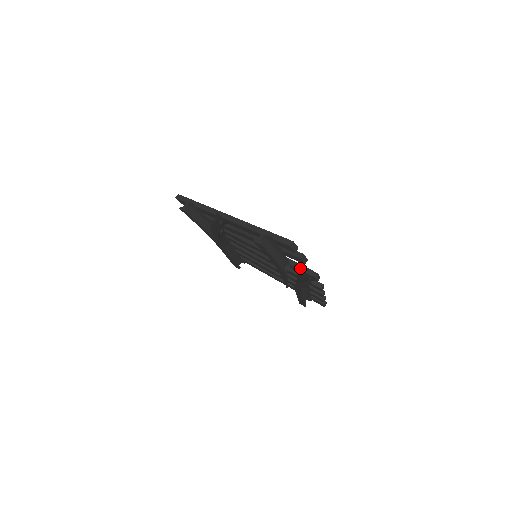
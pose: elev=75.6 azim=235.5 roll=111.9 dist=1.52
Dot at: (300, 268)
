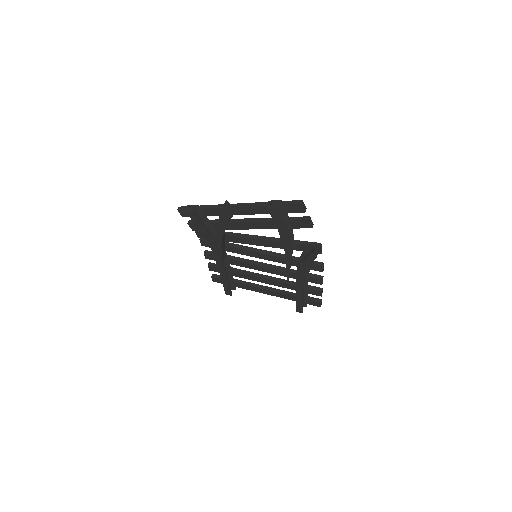
Dot at: (304, 243)
